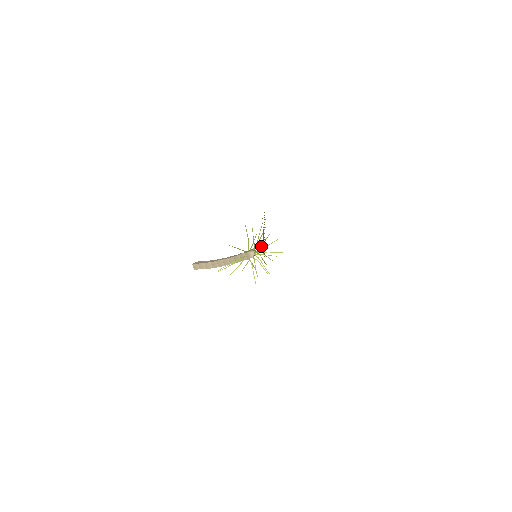
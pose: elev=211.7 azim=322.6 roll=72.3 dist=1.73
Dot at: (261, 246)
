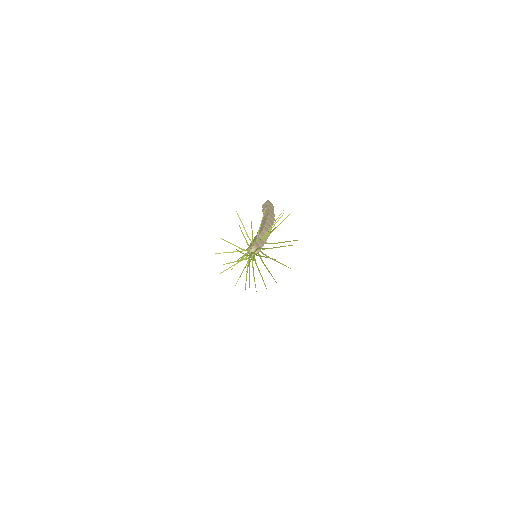
Dot at: (239, 260)
